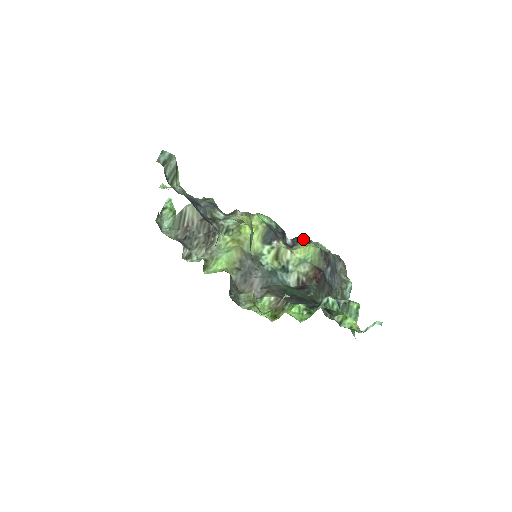
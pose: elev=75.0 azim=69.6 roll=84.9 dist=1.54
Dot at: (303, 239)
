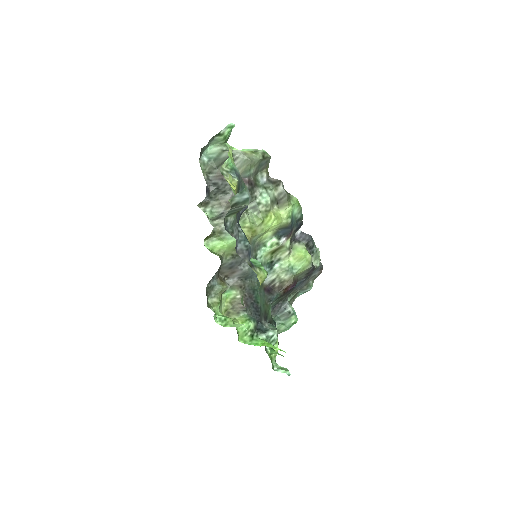
Dot at: (310, 241)
